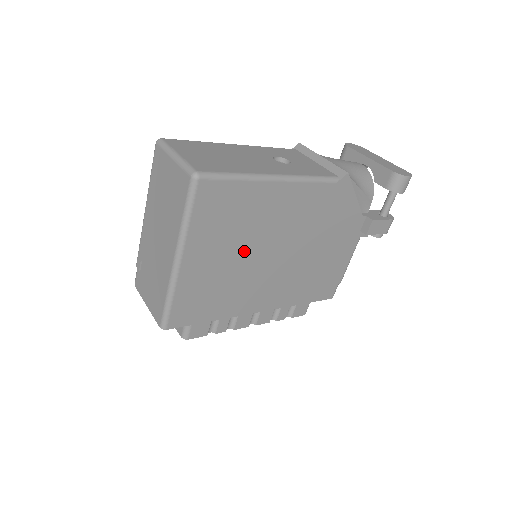
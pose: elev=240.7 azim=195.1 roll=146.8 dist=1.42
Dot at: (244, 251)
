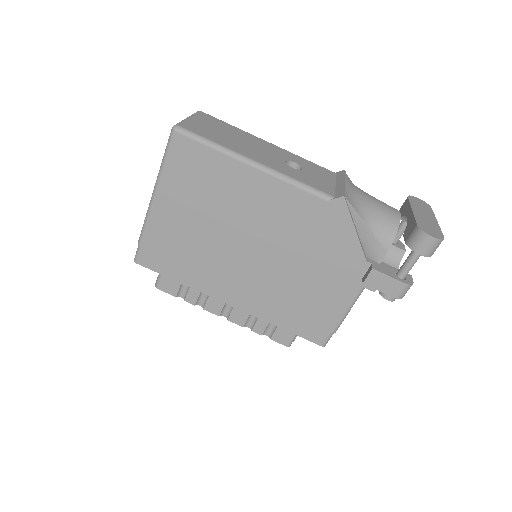
Dot at: (214, 225)
